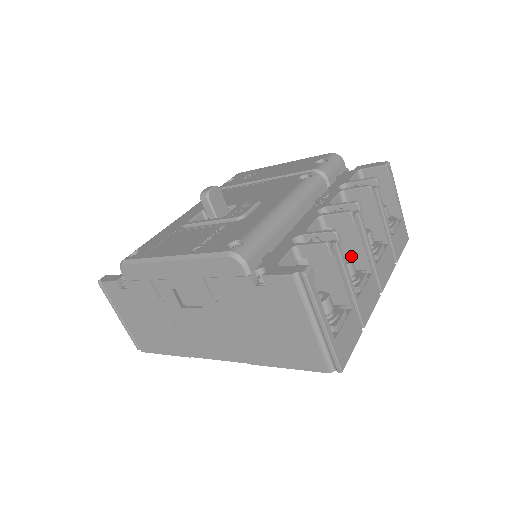
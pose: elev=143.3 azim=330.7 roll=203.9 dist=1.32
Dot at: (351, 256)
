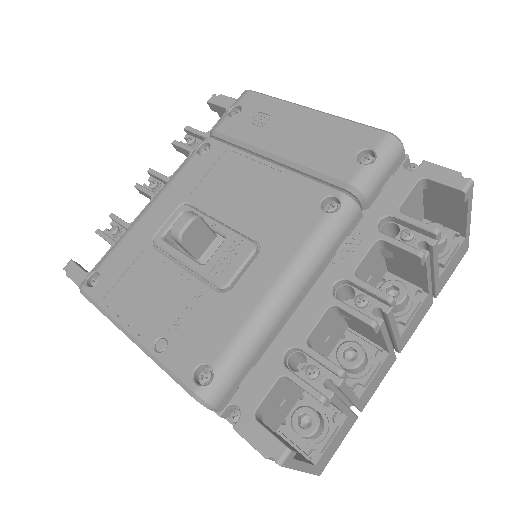
Dot at: (368, 334)
